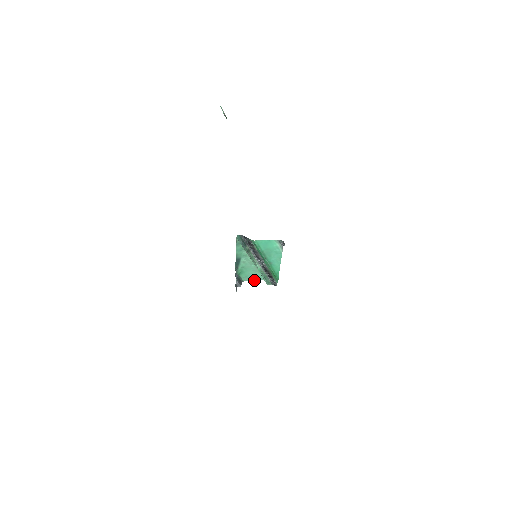
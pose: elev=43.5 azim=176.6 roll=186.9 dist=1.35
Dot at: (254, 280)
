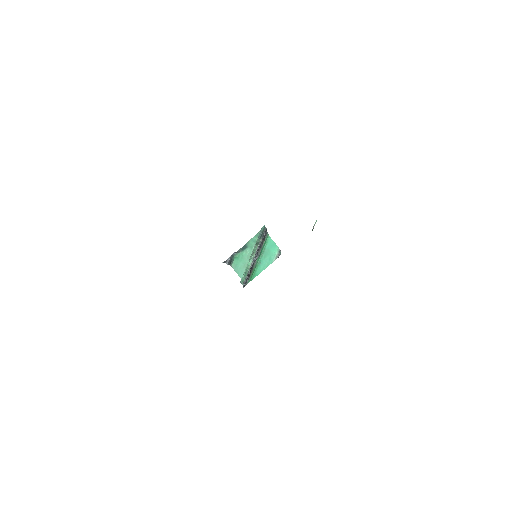
Dot at: (237, 273)
